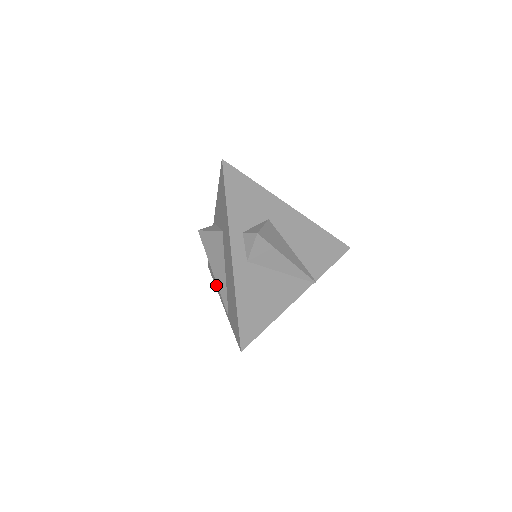
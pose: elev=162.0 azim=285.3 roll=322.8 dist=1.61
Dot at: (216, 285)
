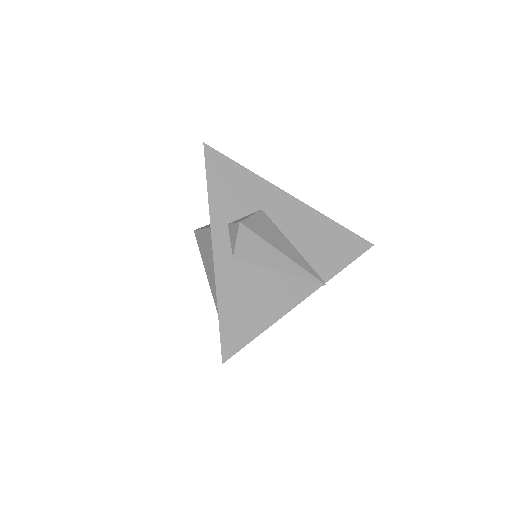
Dot at: occluded
